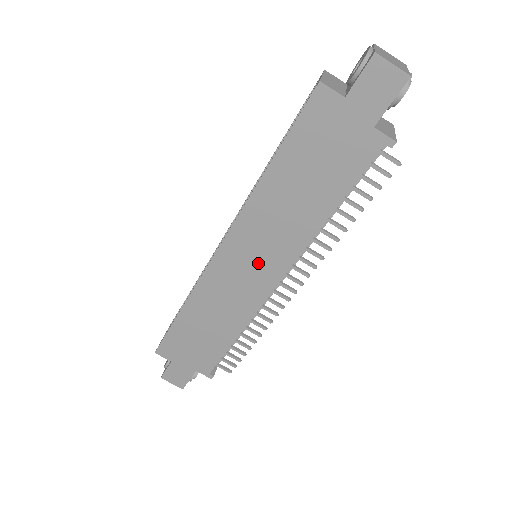
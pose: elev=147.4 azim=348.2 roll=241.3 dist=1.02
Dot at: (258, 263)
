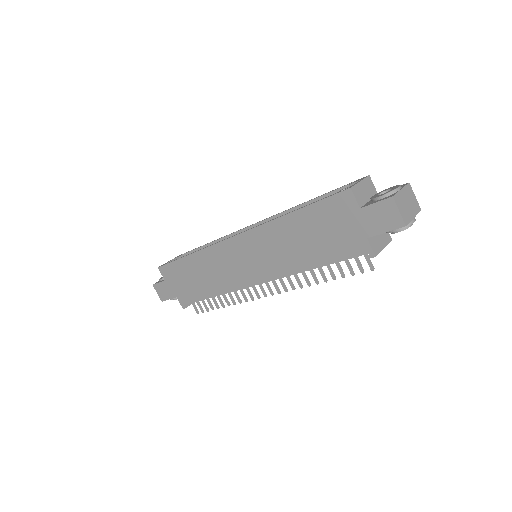
Dot at: (252, 263)
